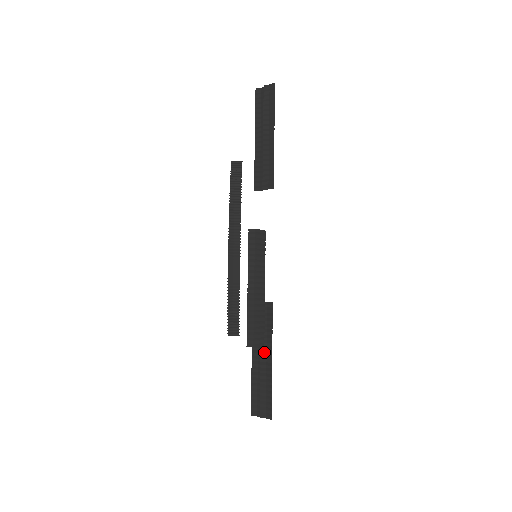
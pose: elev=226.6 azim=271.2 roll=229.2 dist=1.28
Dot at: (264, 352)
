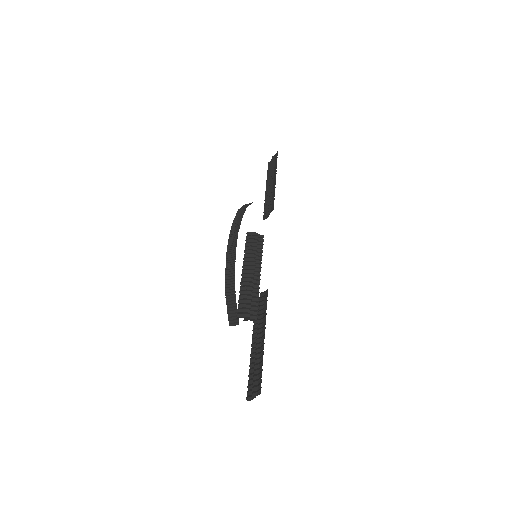
Dot at: (260, 333)
